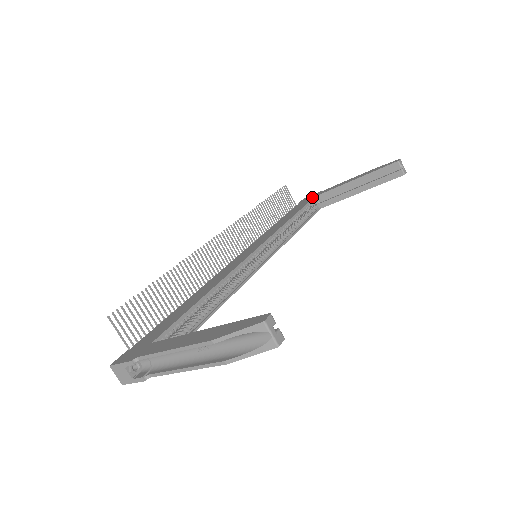
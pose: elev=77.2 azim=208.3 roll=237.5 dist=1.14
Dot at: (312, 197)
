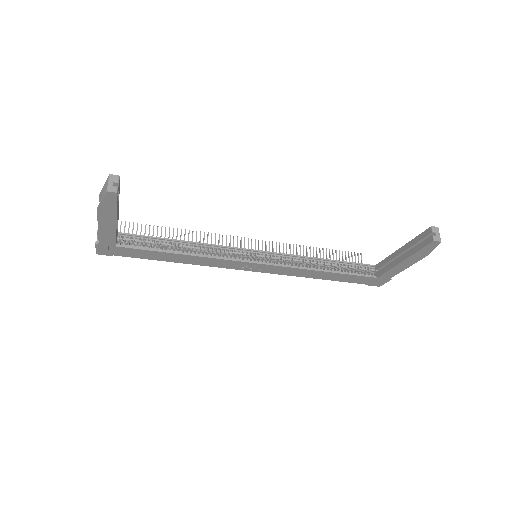
Dot at: (374, 266)
